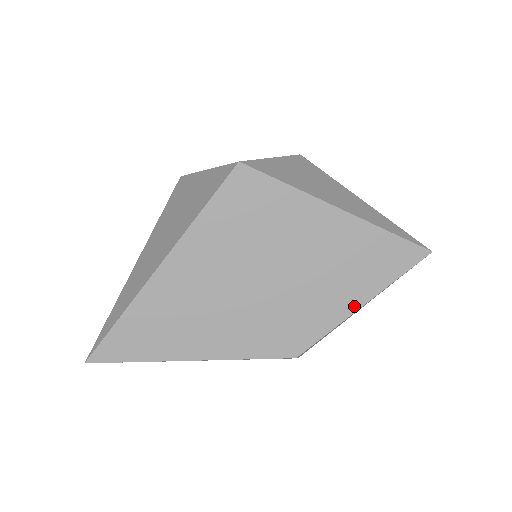
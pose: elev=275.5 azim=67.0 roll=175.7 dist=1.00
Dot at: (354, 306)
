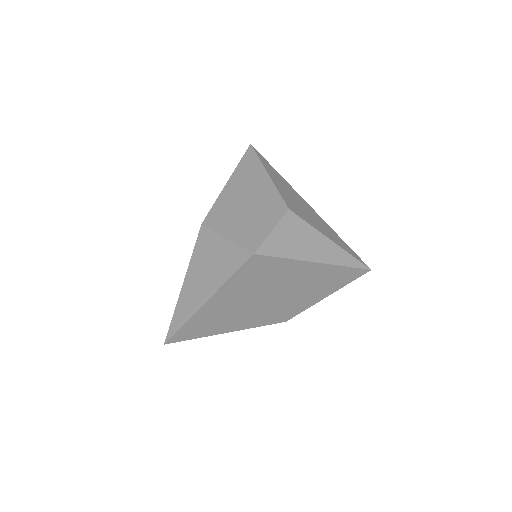
Dot at: (321, 298)
